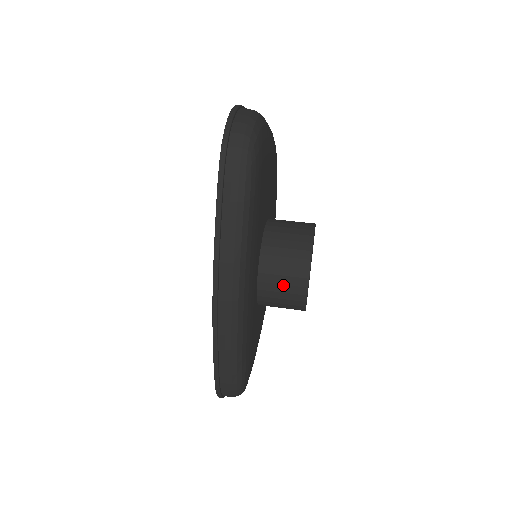
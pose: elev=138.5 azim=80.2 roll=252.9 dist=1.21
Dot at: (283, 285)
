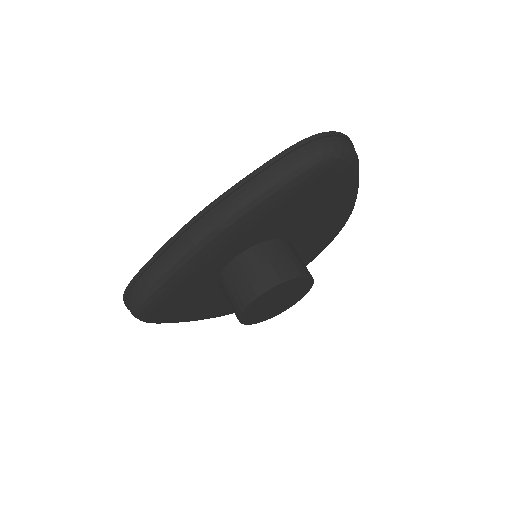
Dot at: (246, 277)
